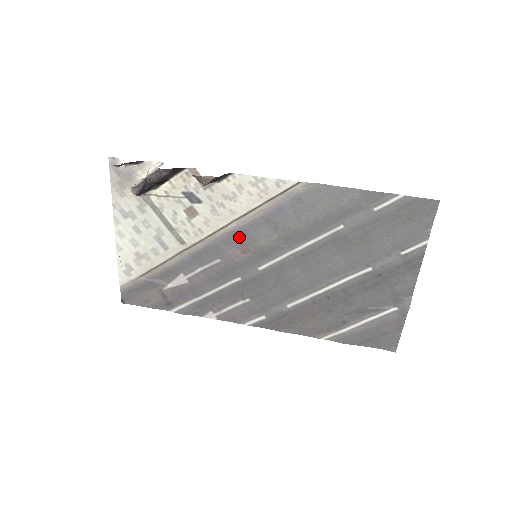
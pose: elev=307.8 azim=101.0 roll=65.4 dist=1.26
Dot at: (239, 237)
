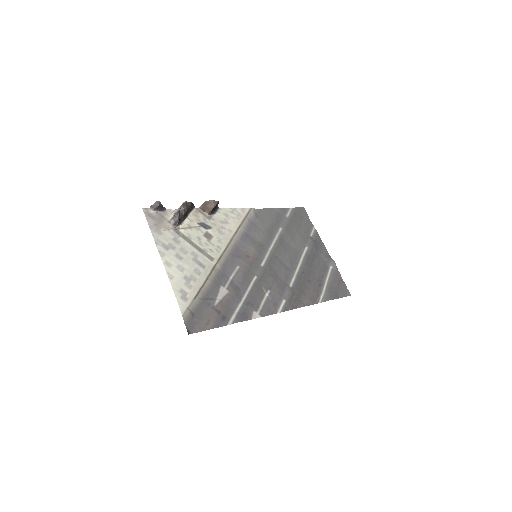
Dot at: (240, 247)
